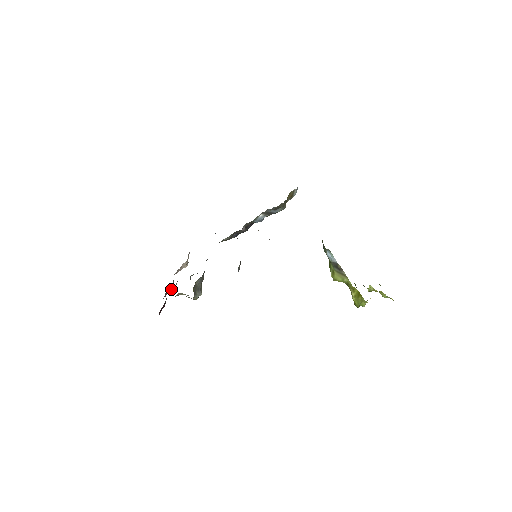
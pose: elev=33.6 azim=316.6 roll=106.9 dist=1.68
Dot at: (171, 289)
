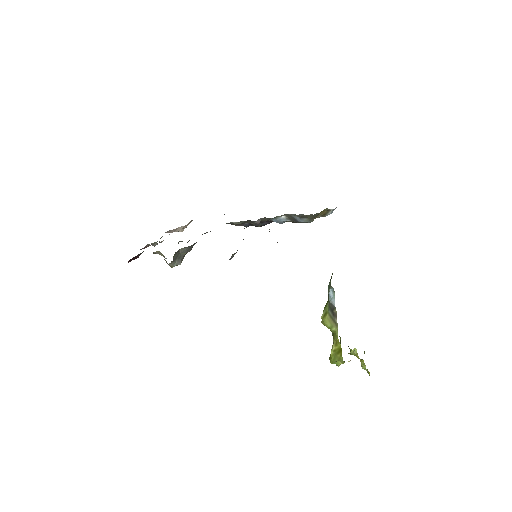
Dot at: (153, 244)
